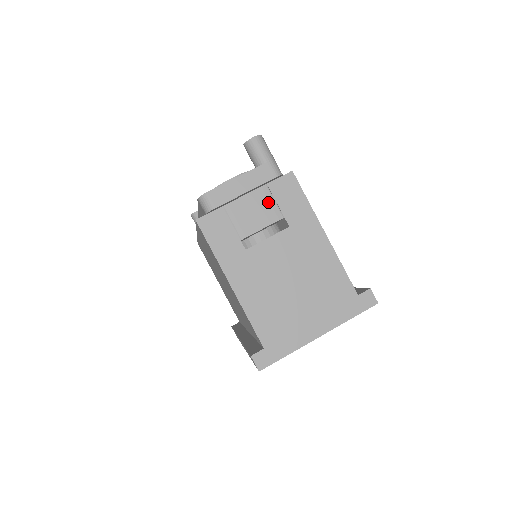
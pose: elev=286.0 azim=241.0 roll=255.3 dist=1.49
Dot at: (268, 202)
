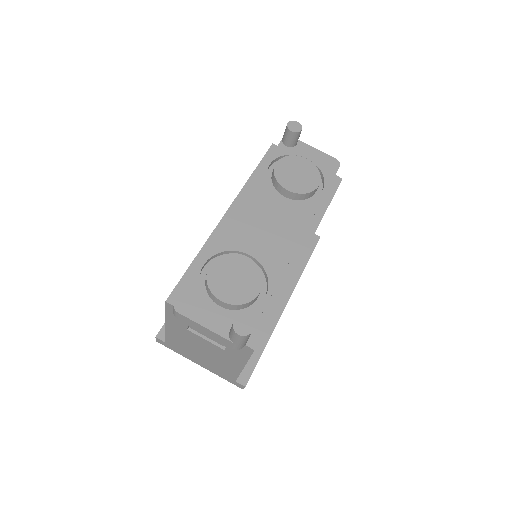
Dot at: occluded
